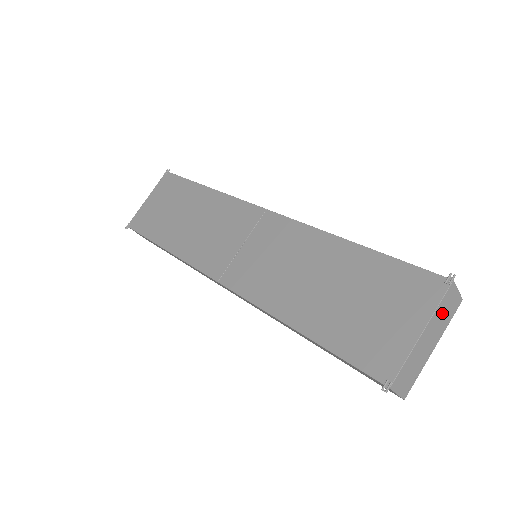
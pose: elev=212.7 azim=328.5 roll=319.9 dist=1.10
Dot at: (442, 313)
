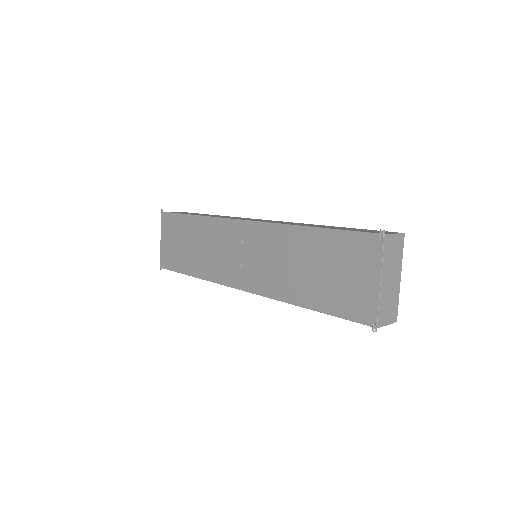
Dot at: (390, 257)
